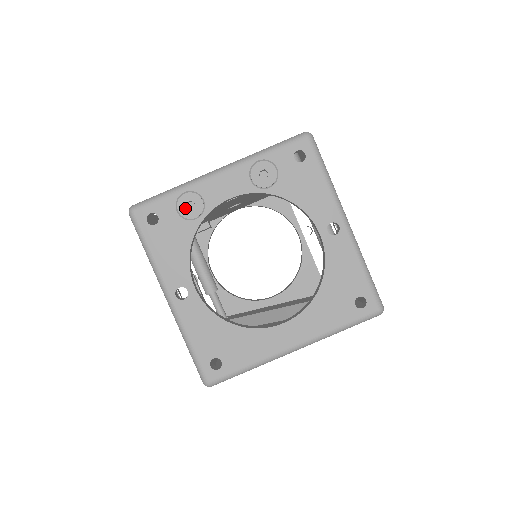
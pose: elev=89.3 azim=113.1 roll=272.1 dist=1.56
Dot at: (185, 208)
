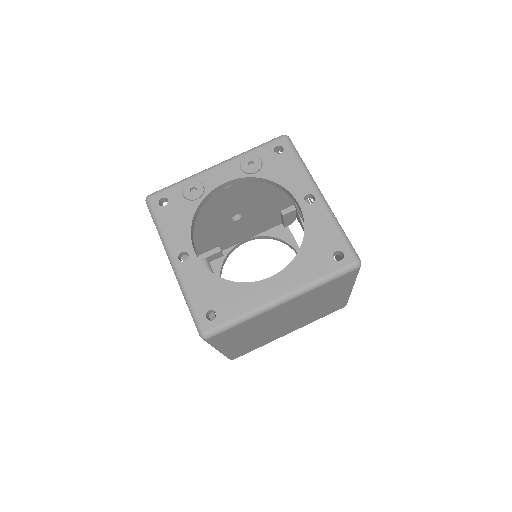
Dot at: (189, 192)
